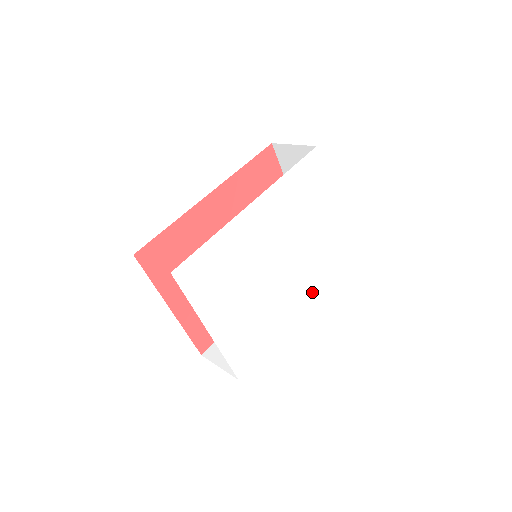
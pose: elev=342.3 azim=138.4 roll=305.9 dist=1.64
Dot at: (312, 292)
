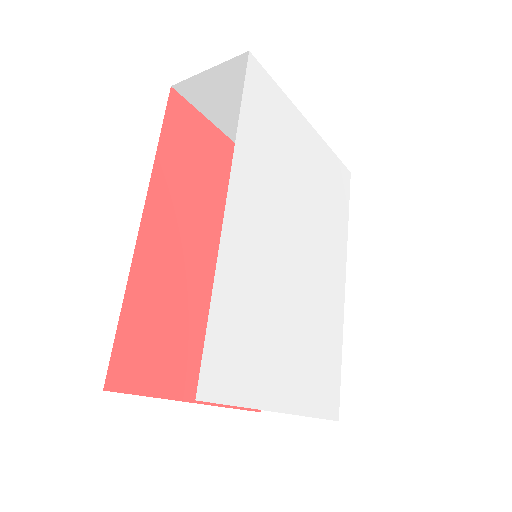
Dot at: (342, 249)
